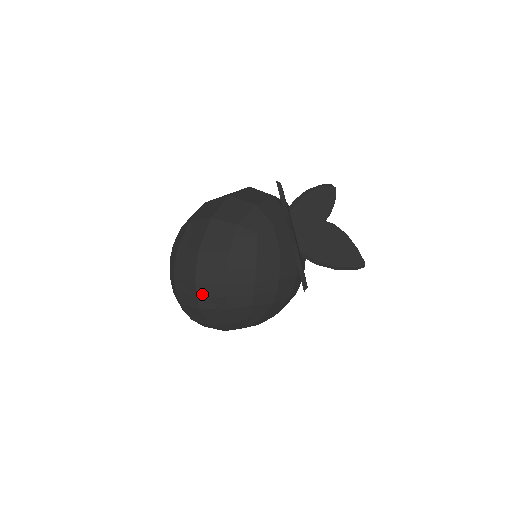
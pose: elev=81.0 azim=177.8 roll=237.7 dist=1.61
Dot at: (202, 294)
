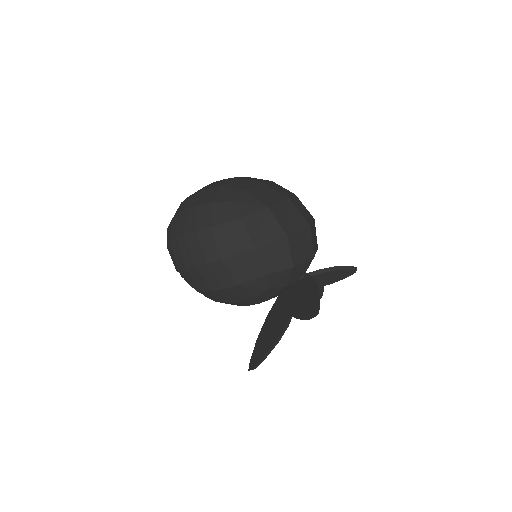
Dot at: (191, 274)
